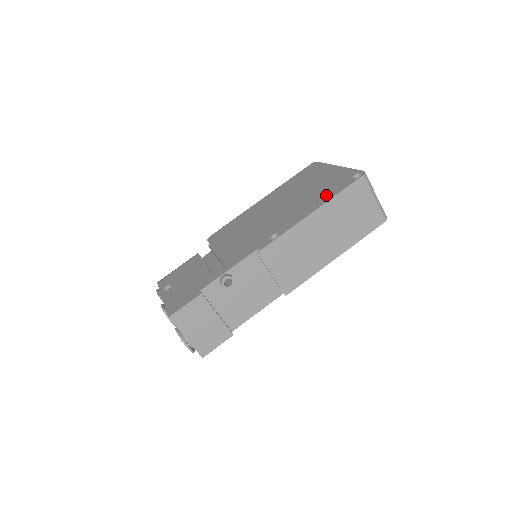
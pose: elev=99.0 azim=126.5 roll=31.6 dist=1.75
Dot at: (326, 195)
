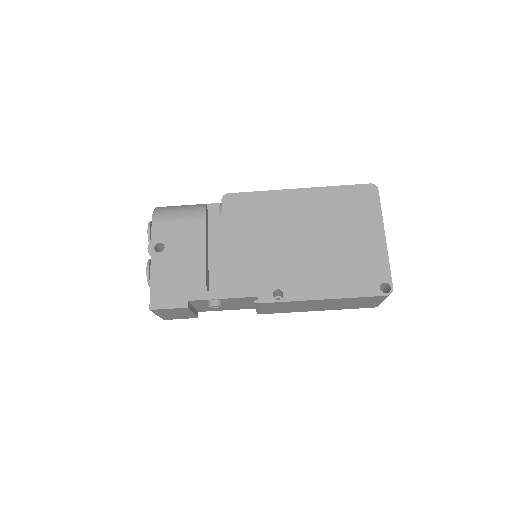
Dot at: (347, 285)
